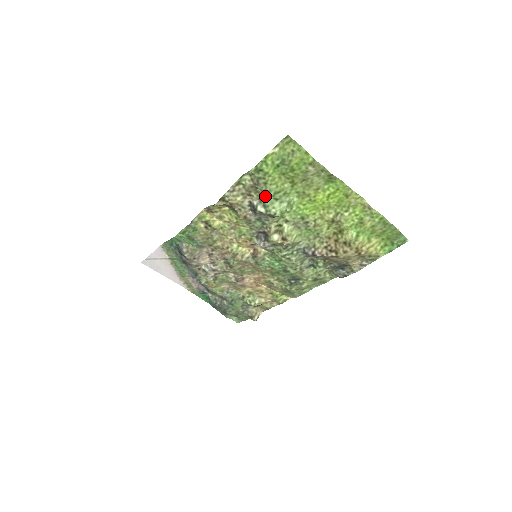
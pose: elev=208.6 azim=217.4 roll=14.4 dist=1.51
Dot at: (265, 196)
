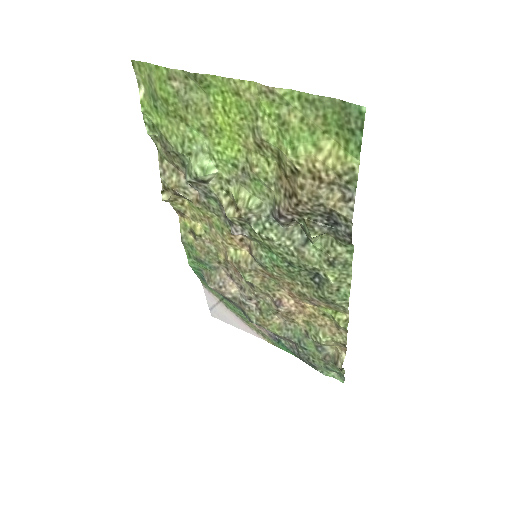
Dot at: (181, 158)
